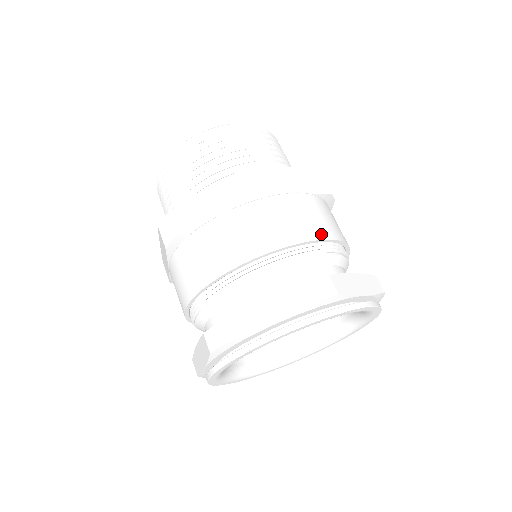
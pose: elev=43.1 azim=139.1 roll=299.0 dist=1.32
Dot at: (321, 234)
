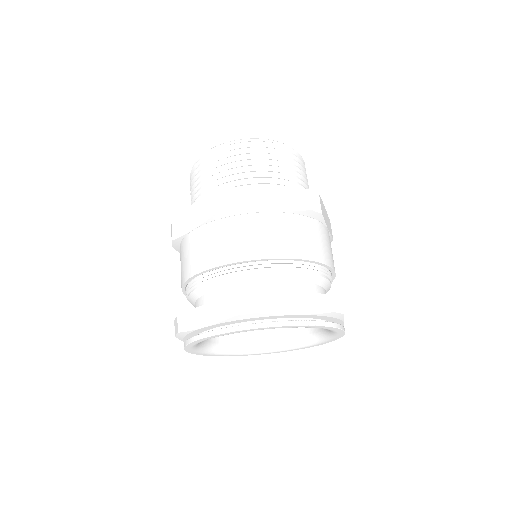
Dot at: (333, 265)
